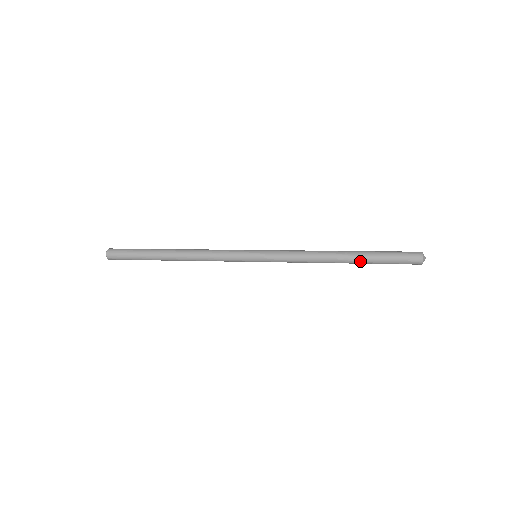
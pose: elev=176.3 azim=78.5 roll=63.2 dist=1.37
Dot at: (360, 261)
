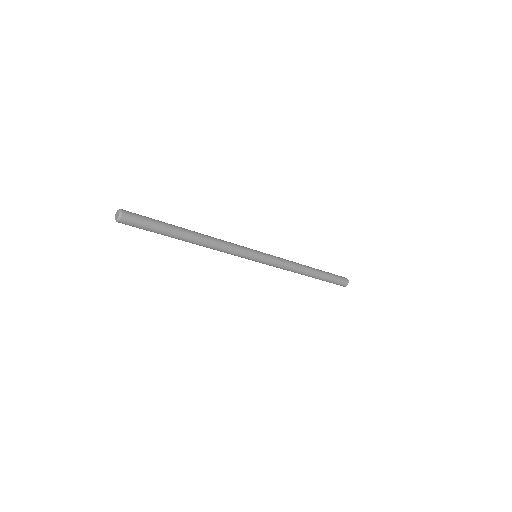
Dot at: (320, 273)
